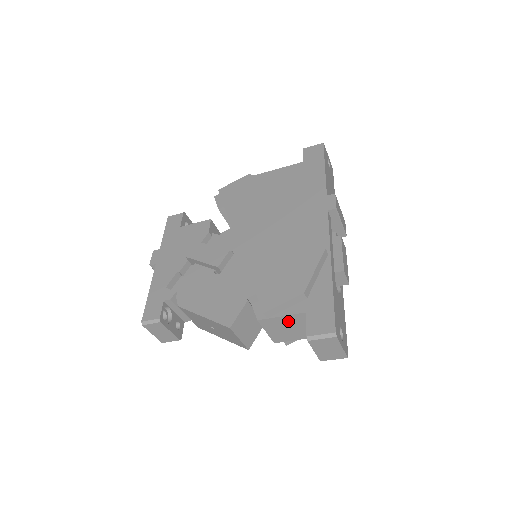
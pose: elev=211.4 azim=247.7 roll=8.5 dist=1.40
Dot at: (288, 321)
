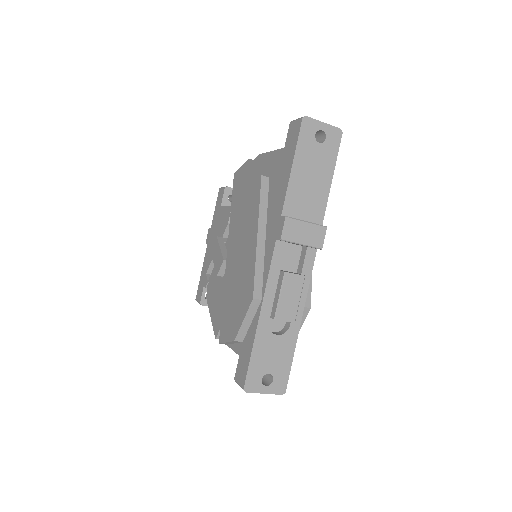
Dot at: occluded
